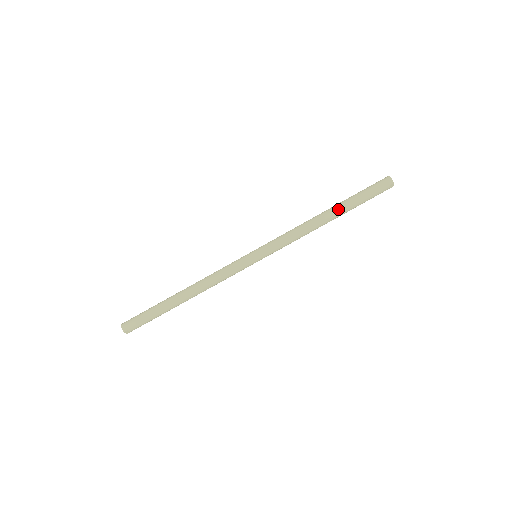
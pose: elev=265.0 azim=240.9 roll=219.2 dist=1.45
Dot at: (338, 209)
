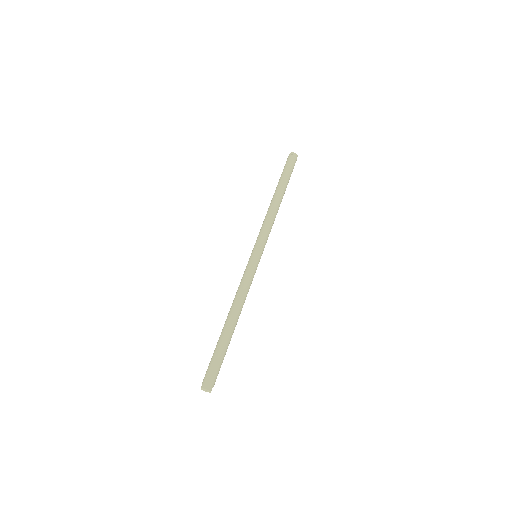
Dot at: (283, 190)
